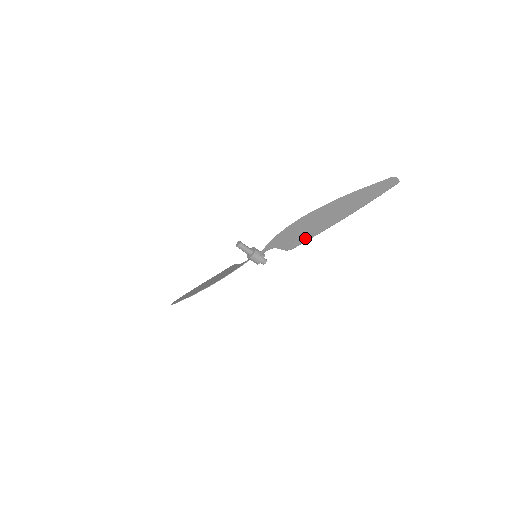
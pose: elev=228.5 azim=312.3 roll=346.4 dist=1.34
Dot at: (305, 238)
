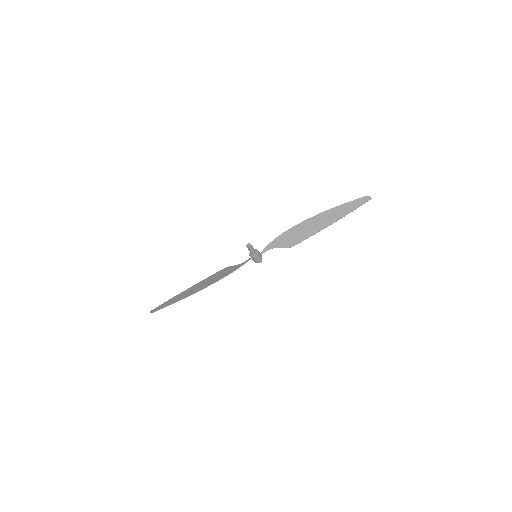
Dot at: (304, 238)
